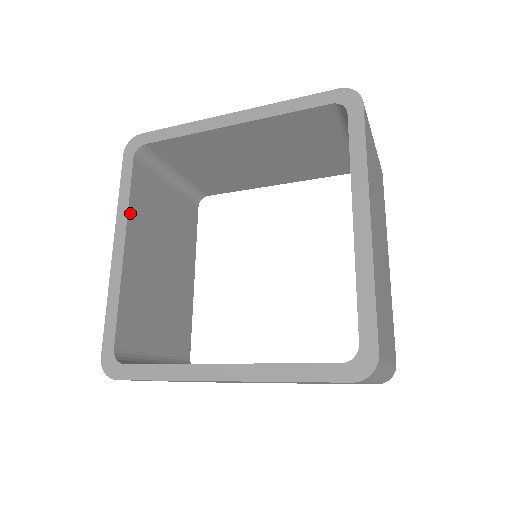
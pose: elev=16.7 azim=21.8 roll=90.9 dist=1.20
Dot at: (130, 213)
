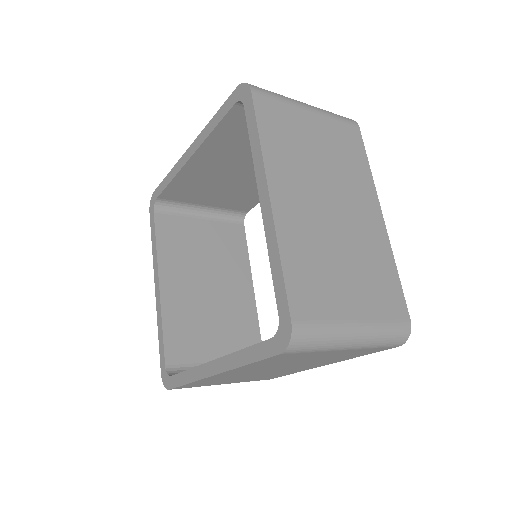
Dot at: (160, 256)
